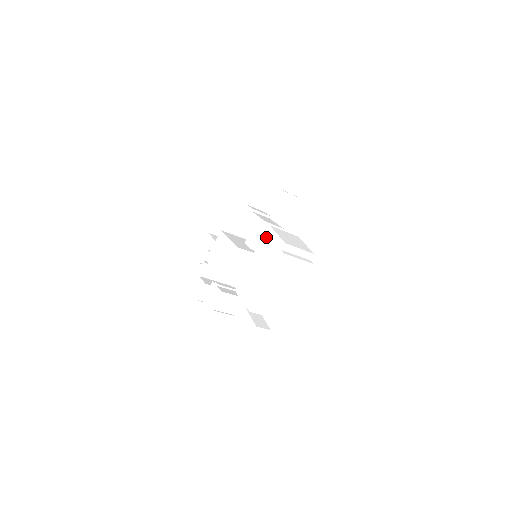
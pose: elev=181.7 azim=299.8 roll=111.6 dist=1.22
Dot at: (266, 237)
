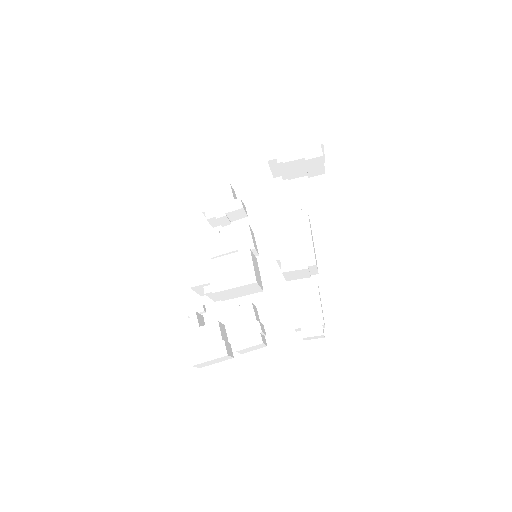
Dot at: (275, 219)
